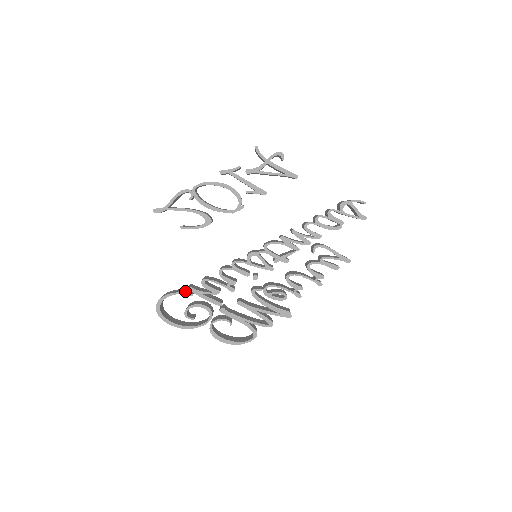
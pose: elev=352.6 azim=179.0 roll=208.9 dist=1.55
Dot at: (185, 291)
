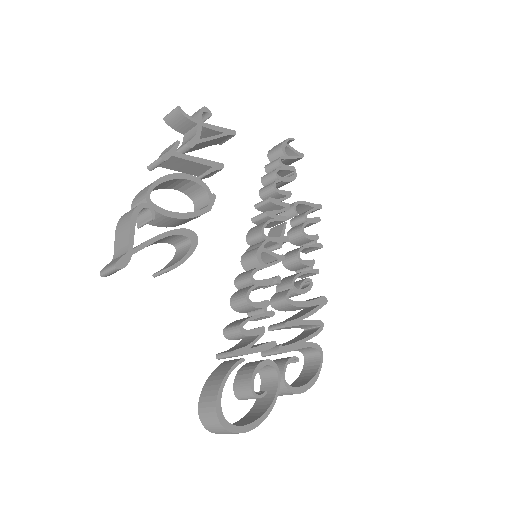
Dot at: (229, 364)
